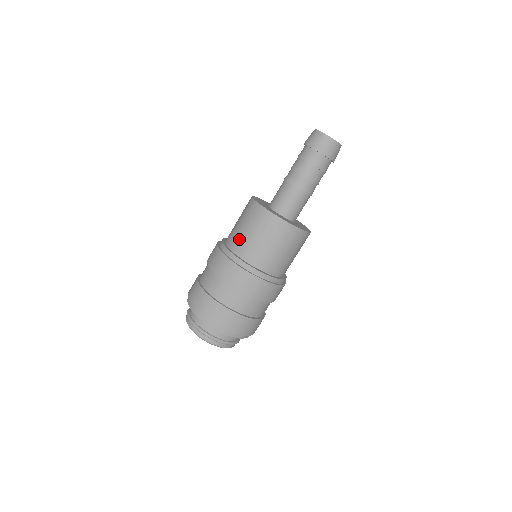
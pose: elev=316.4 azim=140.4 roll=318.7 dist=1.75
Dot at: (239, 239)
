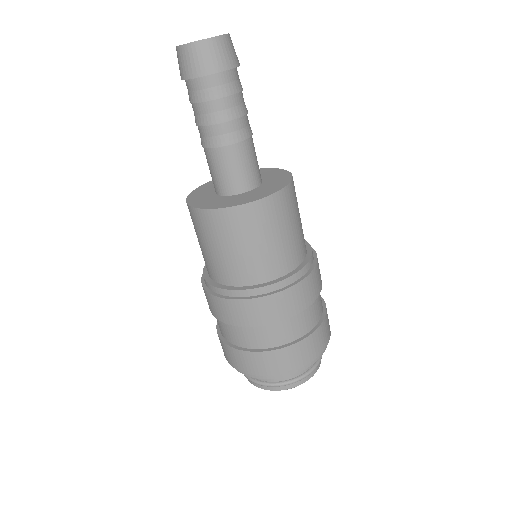
Dot at: occluded
